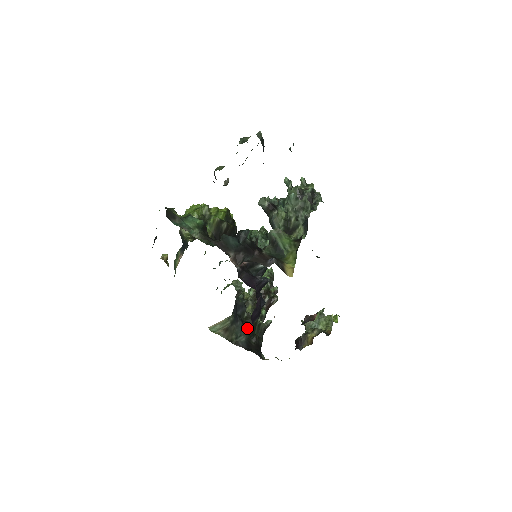
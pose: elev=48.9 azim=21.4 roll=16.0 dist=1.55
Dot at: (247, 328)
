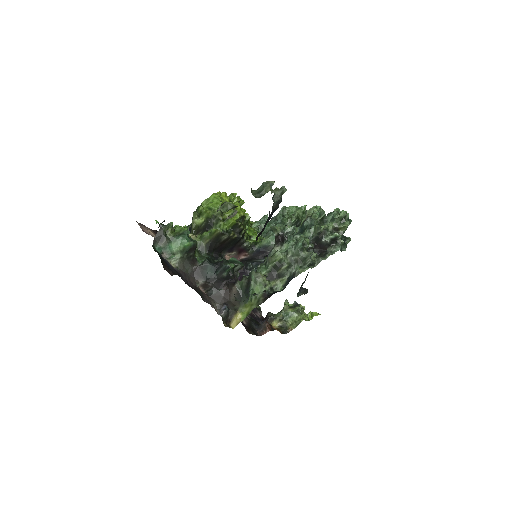
Dot at: occluded
